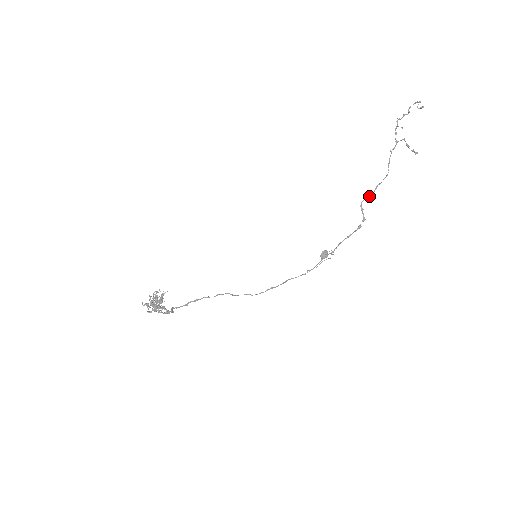
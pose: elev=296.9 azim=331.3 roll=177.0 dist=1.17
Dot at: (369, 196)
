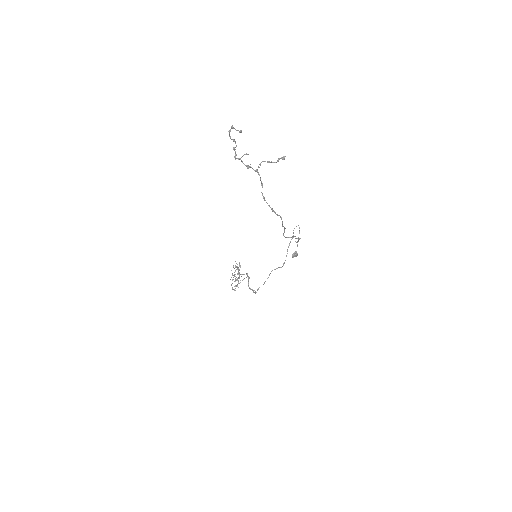
Dot at: (284, 231)
